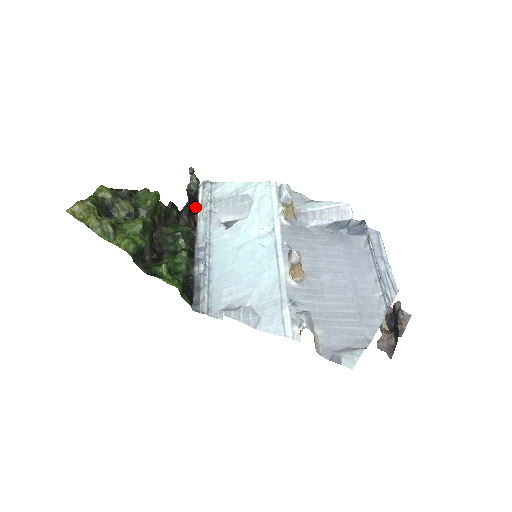
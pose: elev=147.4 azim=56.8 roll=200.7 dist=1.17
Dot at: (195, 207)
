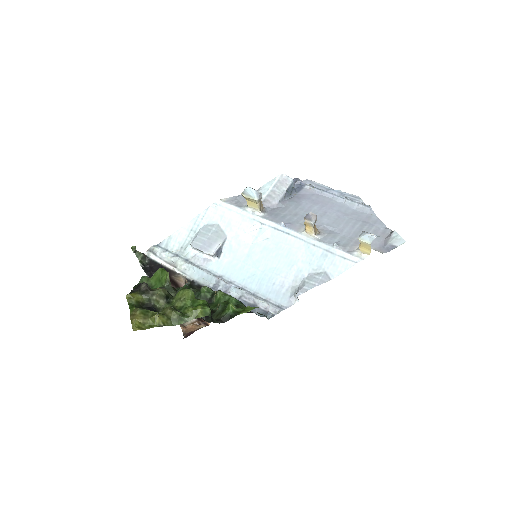
Dot at: occluded
